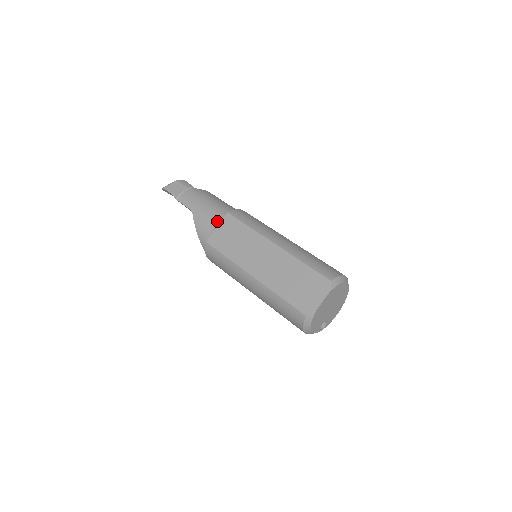
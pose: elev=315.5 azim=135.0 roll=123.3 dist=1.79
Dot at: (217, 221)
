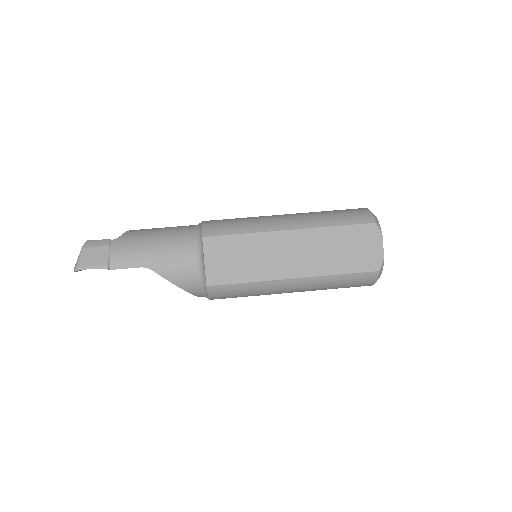
Dot at: (192, 255)
